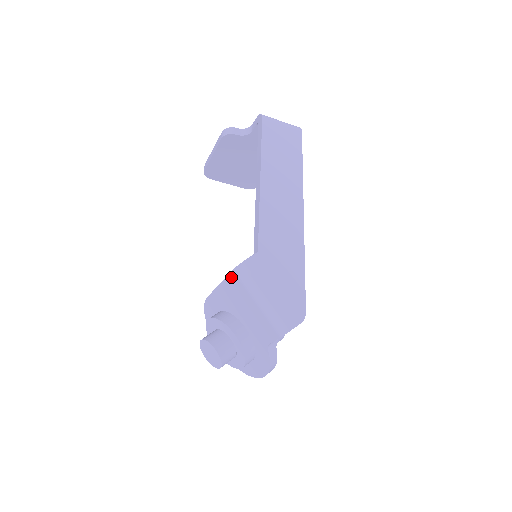
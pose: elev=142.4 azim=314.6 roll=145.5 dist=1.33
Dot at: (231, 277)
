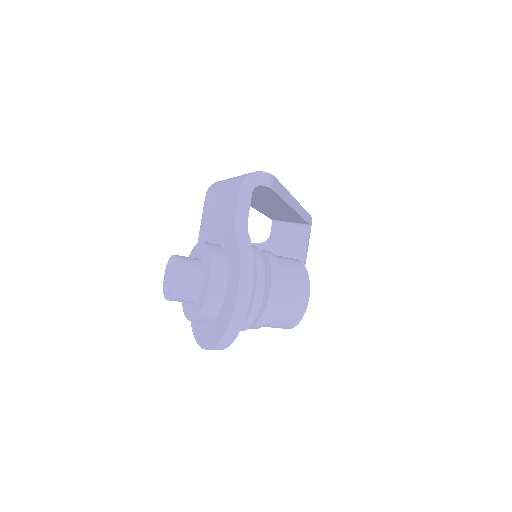
Dot at: (205, 204)
